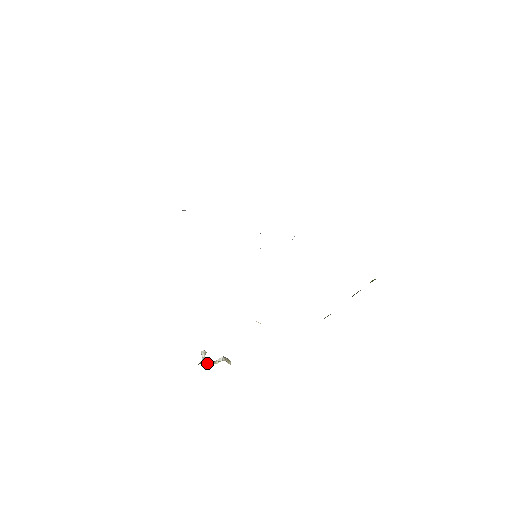
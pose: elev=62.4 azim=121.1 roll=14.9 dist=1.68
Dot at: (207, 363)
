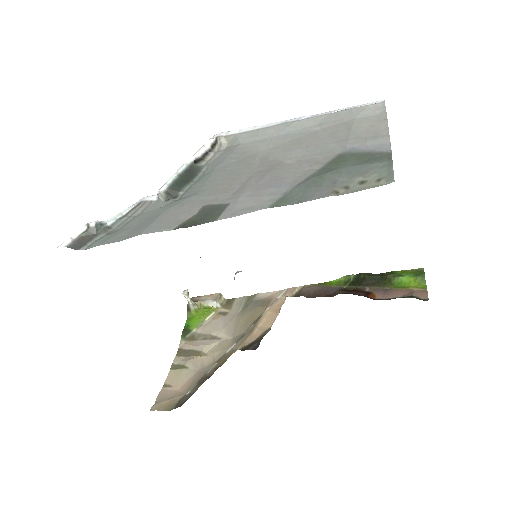
Dot at: (197, 305)
